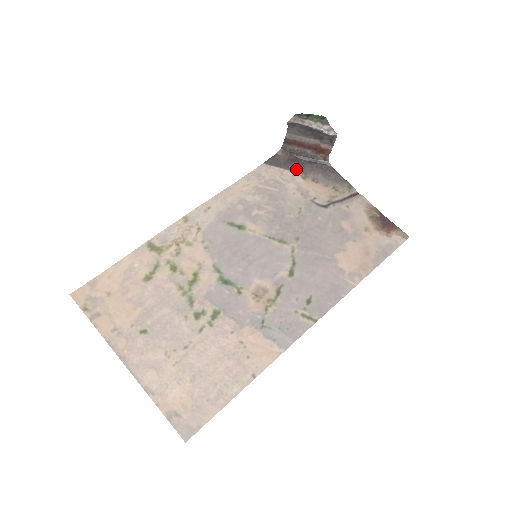
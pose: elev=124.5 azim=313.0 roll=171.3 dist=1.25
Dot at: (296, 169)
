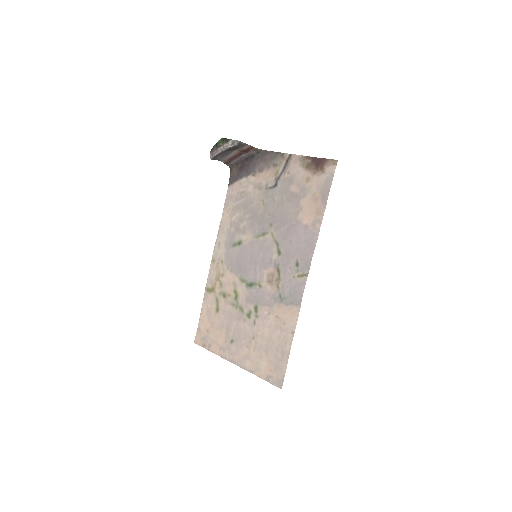
Dot at: (246, 173)
